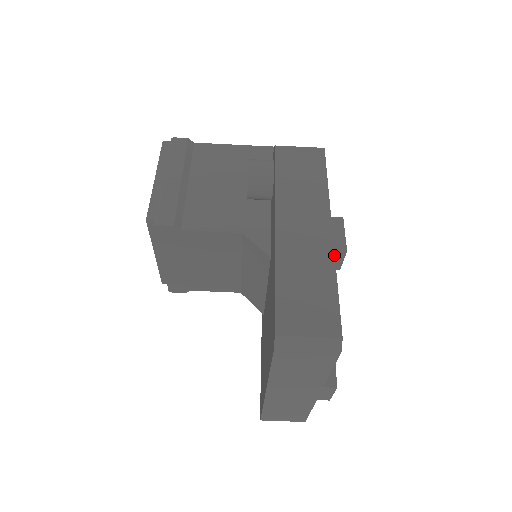
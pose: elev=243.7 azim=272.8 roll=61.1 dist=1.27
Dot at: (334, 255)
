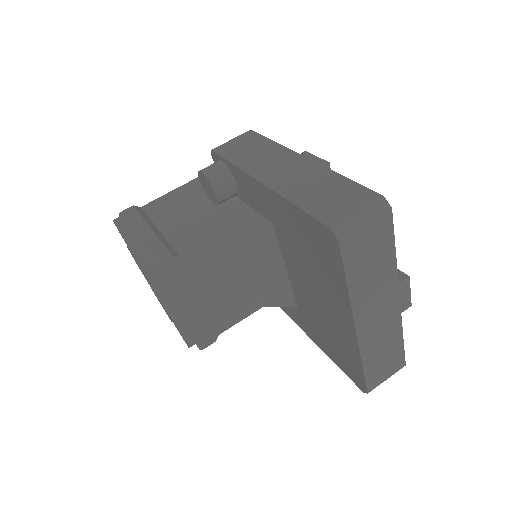
Dot at: (323, 166)
